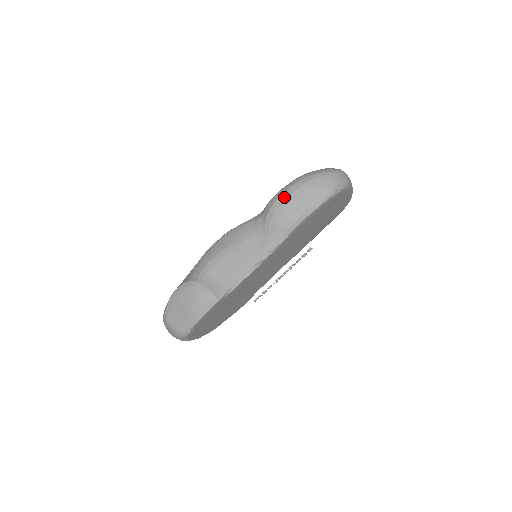
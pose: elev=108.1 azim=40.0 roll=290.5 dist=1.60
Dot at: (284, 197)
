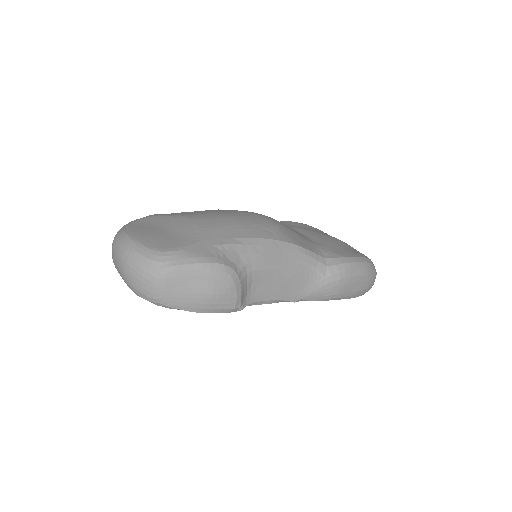
Dot at: (355, 273)
